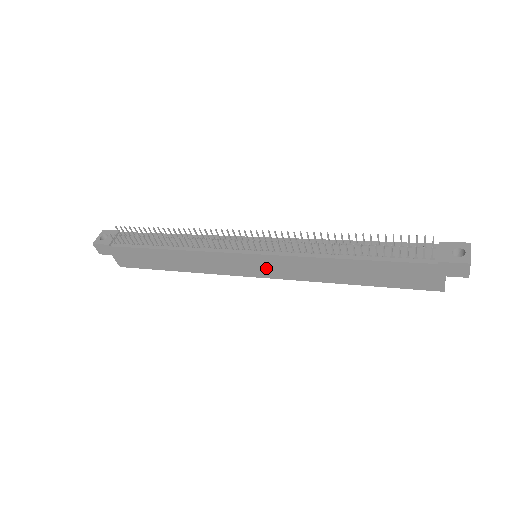
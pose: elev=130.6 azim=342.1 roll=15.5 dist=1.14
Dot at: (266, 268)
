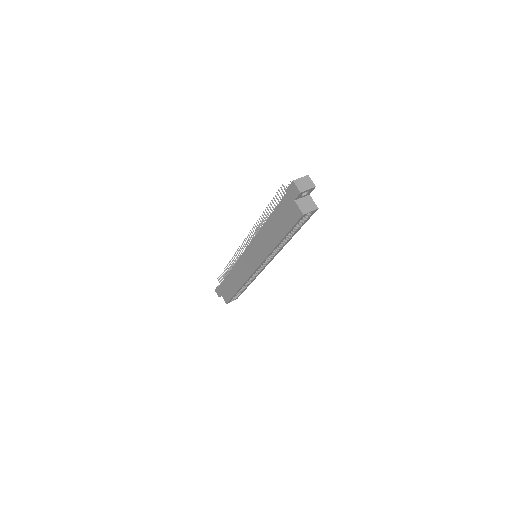
Dot at: (254, 258)
